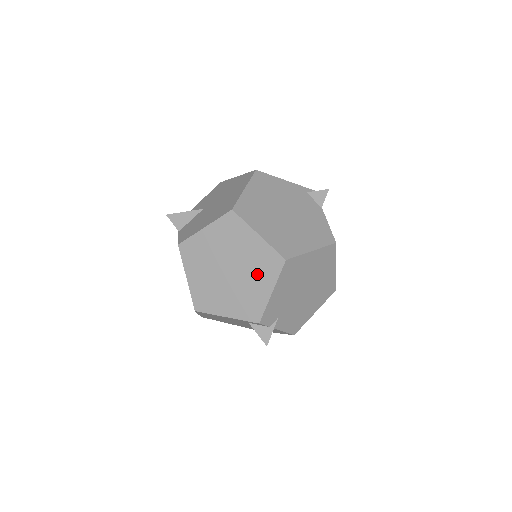
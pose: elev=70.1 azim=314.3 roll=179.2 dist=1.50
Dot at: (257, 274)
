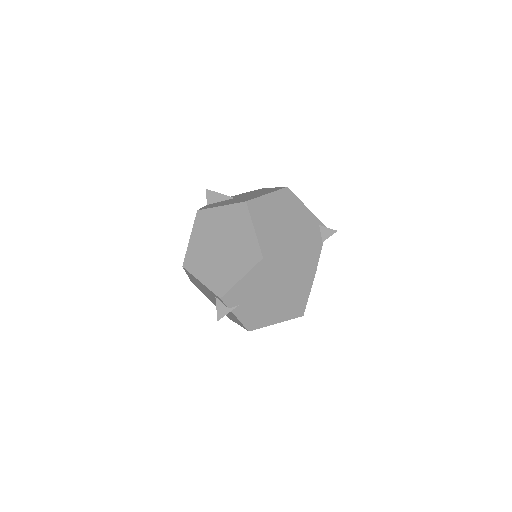
Dot at: (238, 259)
